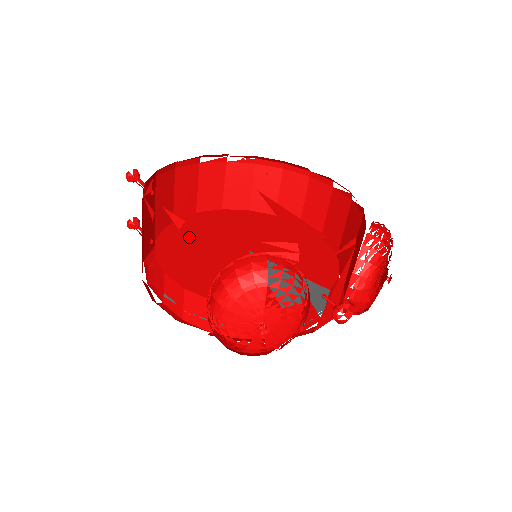
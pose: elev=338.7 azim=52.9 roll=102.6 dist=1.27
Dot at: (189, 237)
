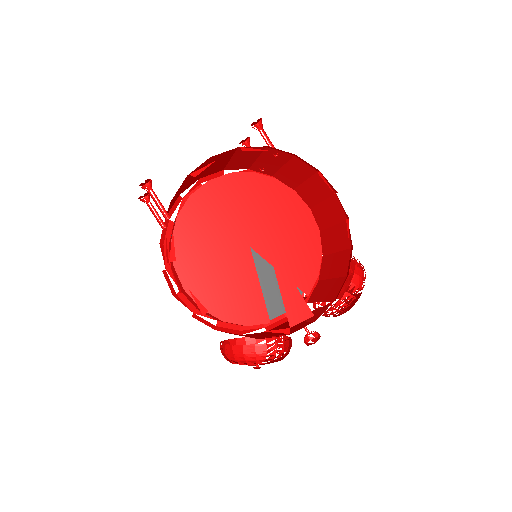
Dot at: (199, 232)
